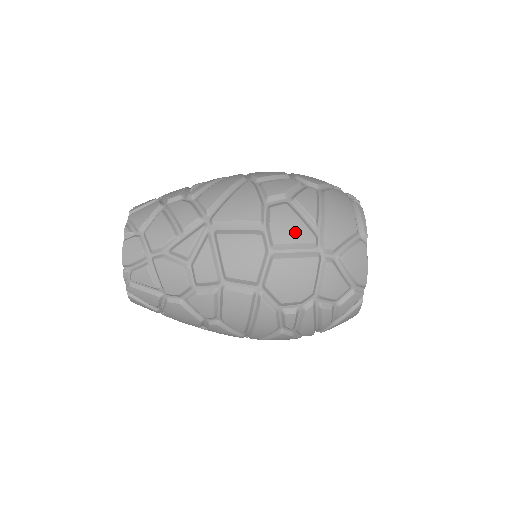
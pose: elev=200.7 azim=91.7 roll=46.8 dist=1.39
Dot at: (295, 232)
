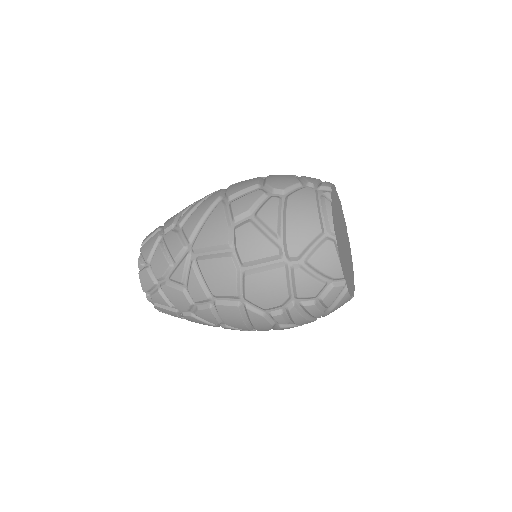
Dot at: (259, 249)
